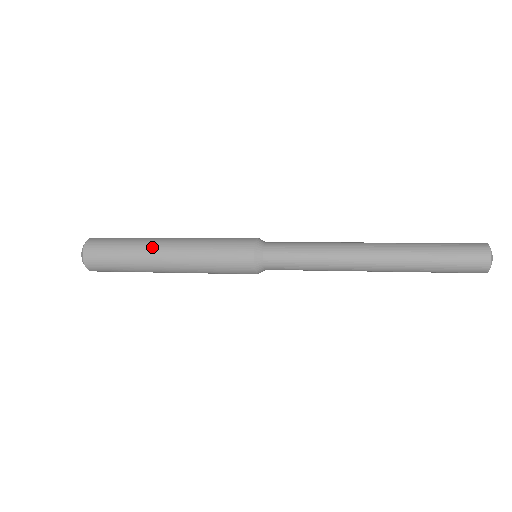
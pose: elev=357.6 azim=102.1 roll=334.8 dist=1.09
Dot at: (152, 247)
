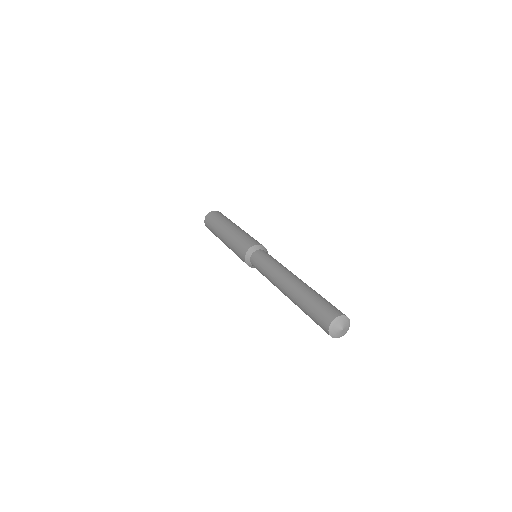
Dot at: (220, 238)
